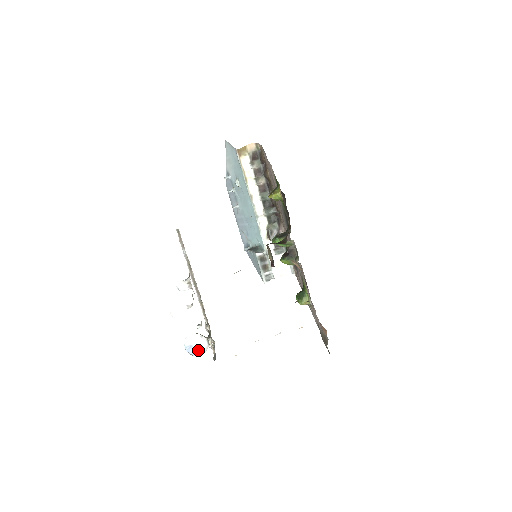
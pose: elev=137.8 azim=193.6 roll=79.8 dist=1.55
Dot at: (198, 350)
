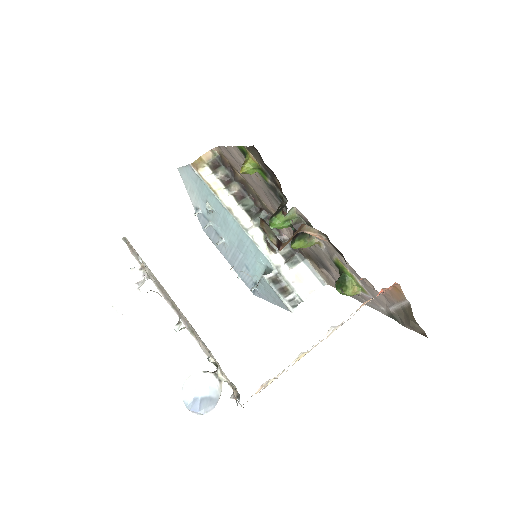
Dot at: (208, 400)
